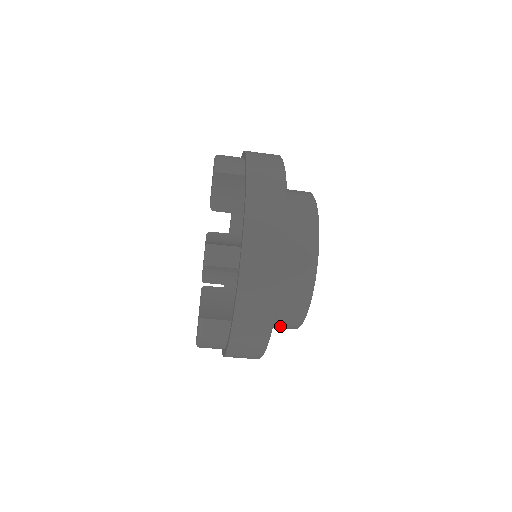
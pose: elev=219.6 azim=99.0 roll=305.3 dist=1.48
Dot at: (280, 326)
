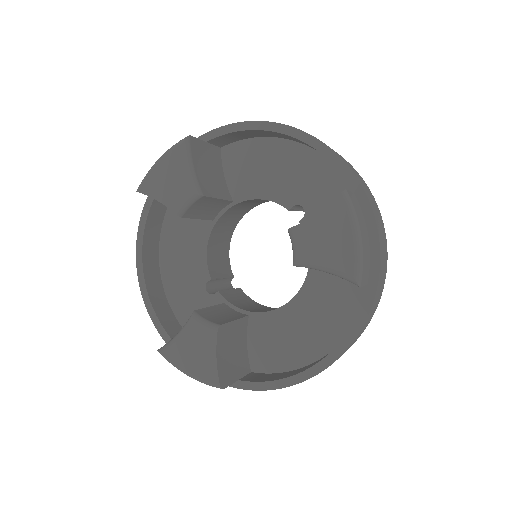
Dot at: occluded
